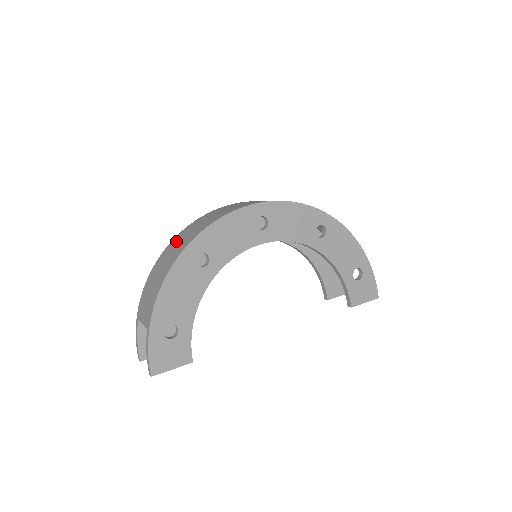
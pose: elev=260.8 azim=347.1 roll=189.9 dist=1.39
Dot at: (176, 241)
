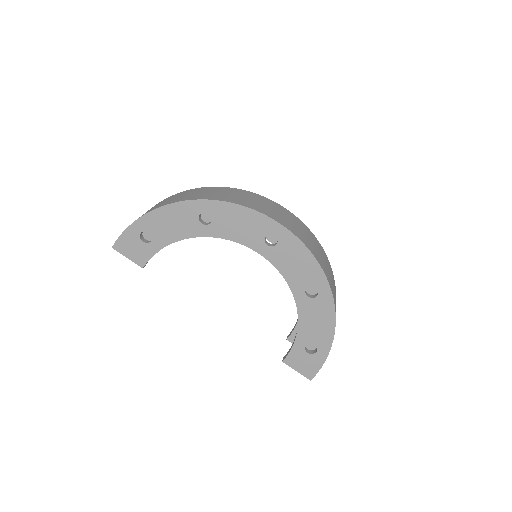
Dot at: (215, 189)
